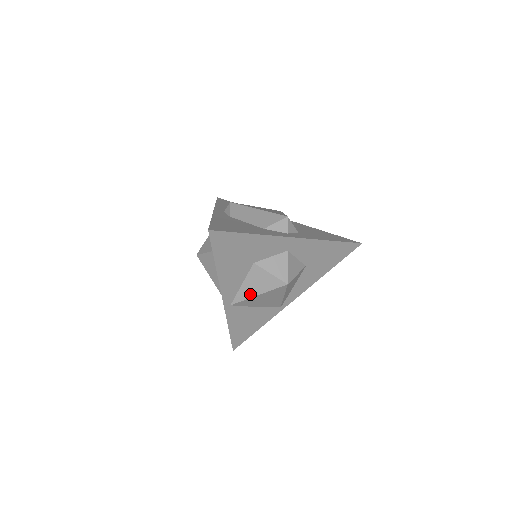
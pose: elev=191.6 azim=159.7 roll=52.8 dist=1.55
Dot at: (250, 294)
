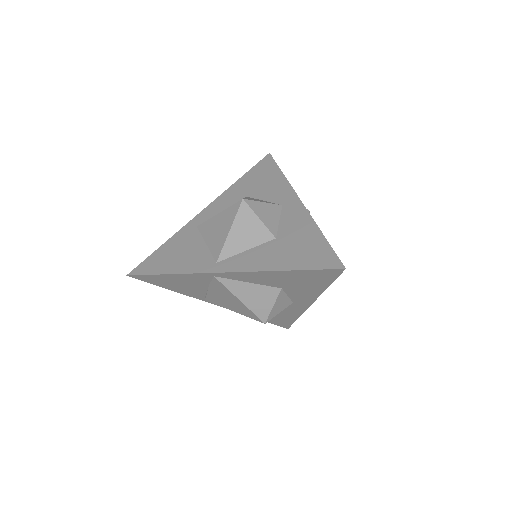
Dot at: (238, 293)
